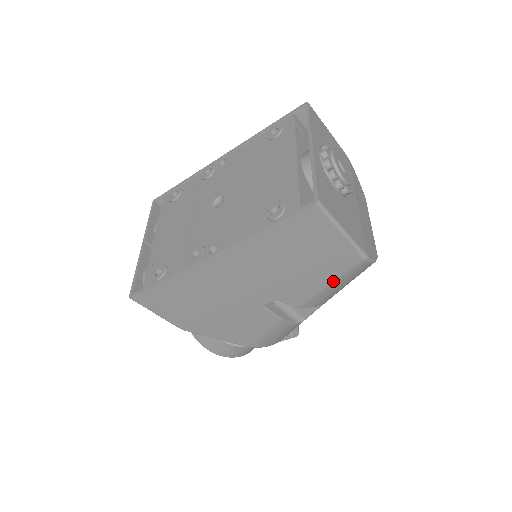
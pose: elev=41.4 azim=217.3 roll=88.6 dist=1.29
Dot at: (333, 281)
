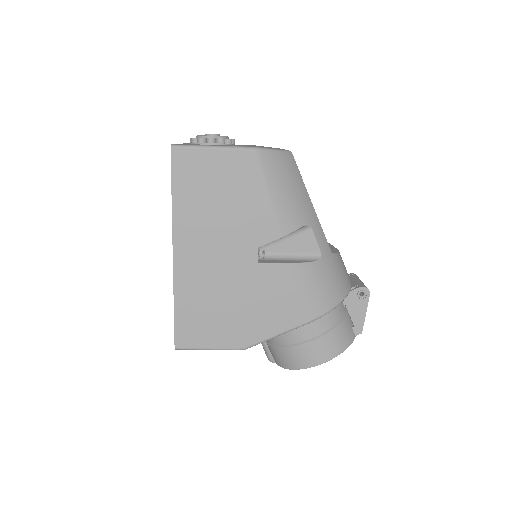
Dot at: (265, 189)
